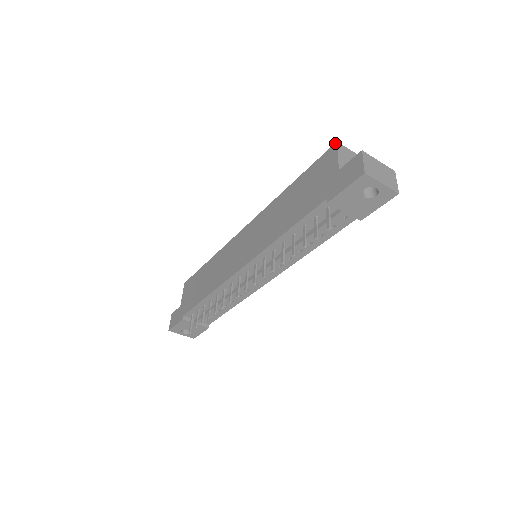
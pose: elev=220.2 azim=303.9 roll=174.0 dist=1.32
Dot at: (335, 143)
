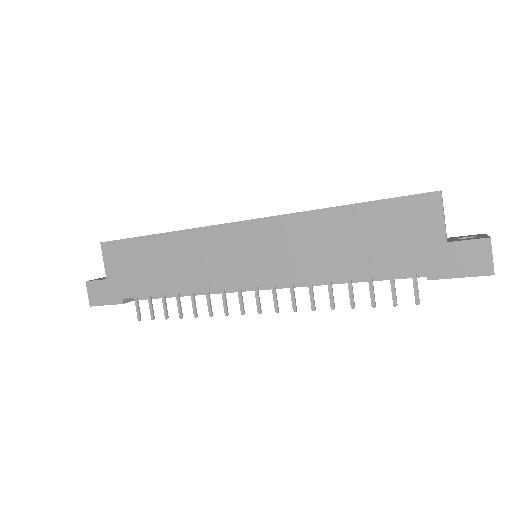
Dot at: (438, 192)
